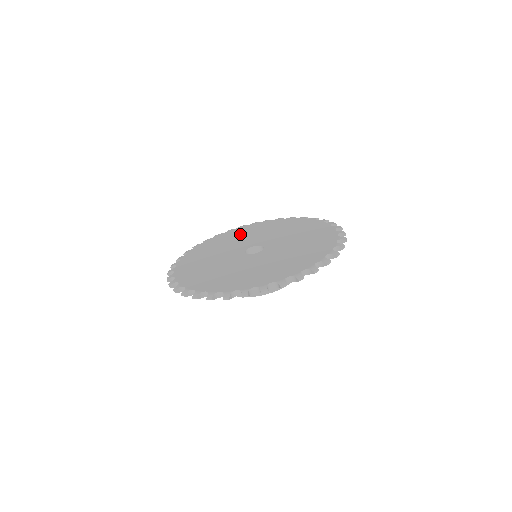
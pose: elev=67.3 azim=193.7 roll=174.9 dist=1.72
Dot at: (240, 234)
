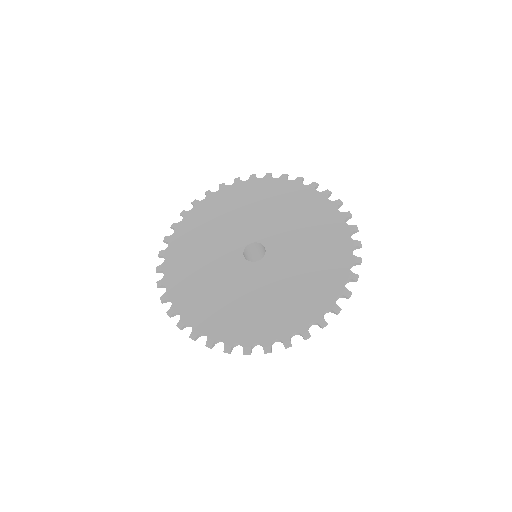
Dot at: (268, 198)
